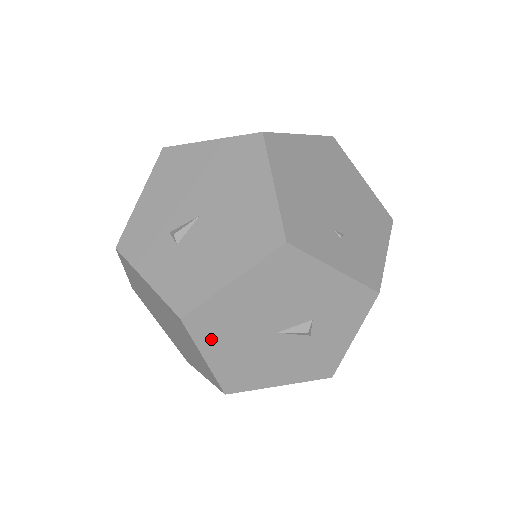
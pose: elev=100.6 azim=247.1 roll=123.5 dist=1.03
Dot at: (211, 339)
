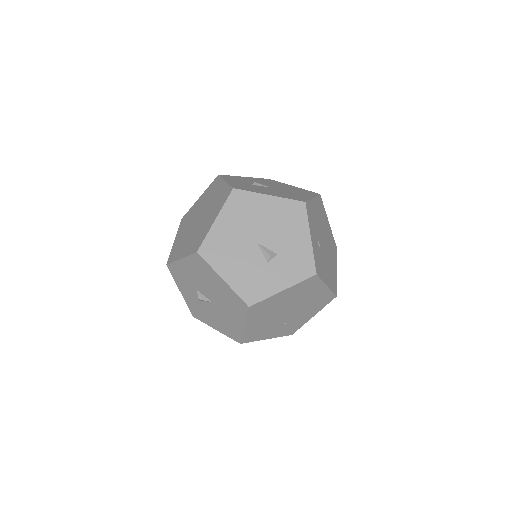
Dot at: (231, 212)
